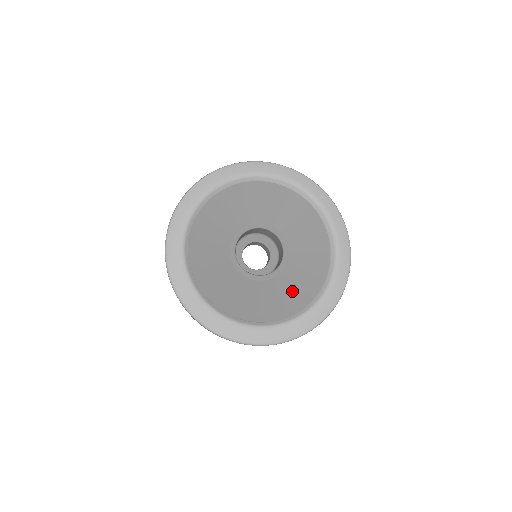
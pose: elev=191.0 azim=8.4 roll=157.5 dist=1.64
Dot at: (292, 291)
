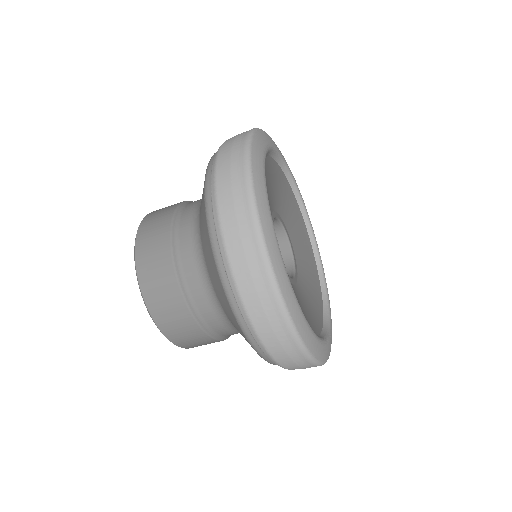
Dot at: (307, 310)
